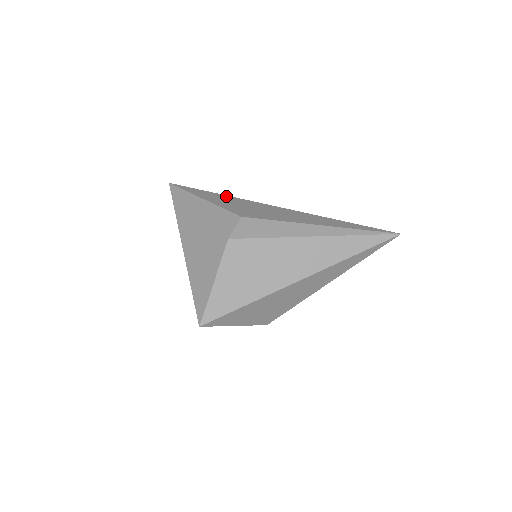
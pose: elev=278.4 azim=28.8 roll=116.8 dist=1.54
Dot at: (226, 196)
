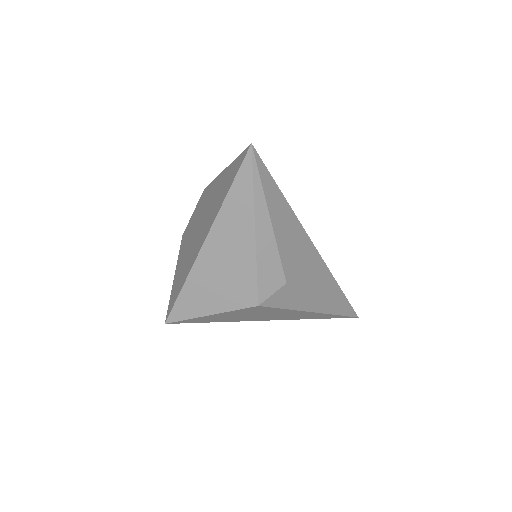
Dot at: (291, 213)
